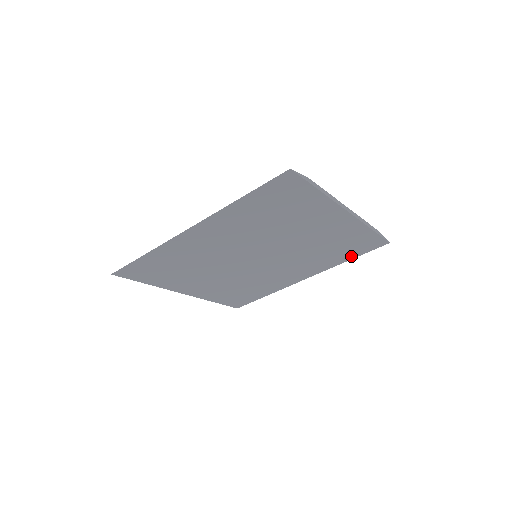
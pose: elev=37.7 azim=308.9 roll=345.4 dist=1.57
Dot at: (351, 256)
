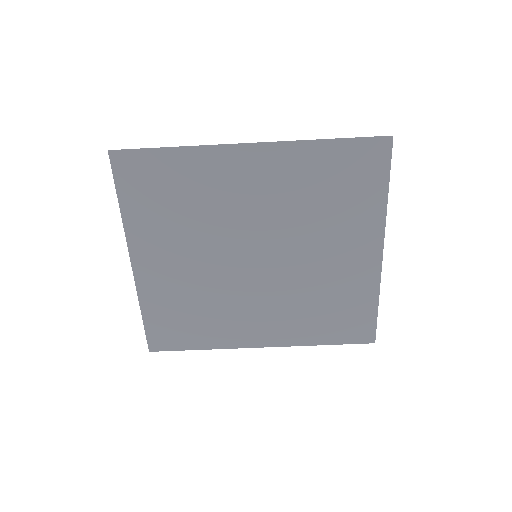
Dot at: (330, 338)
